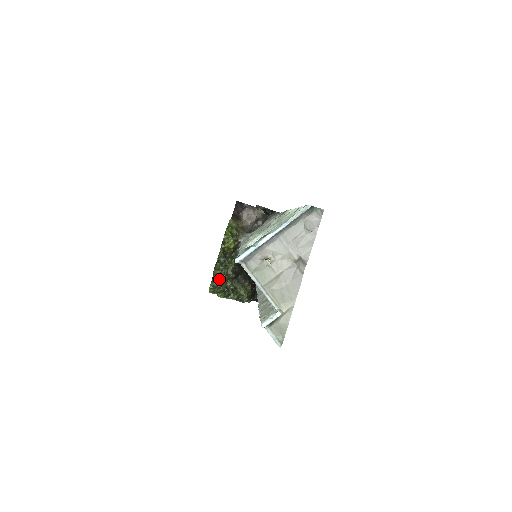
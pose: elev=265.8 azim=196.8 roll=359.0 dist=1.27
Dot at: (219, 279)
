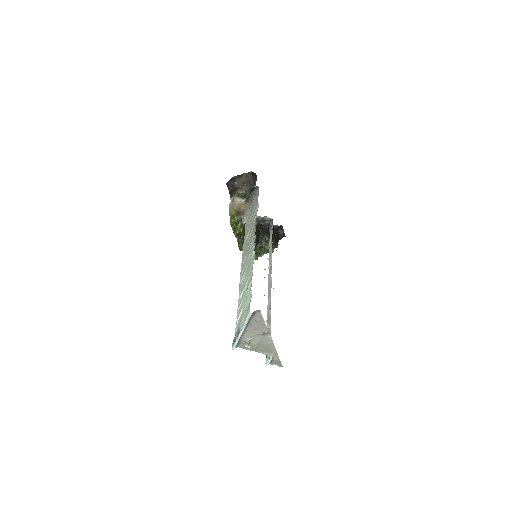
Dot at: occluded
